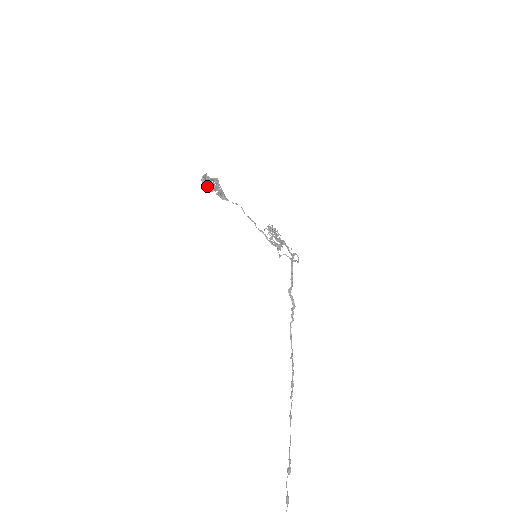
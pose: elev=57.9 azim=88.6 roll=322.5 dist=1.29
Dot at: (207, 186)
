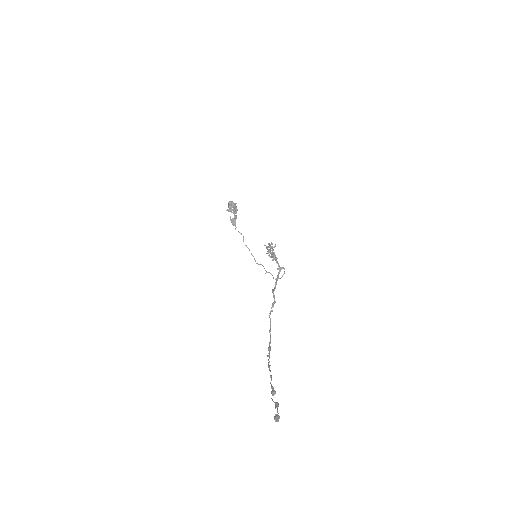
Dot at: (232, 207)
